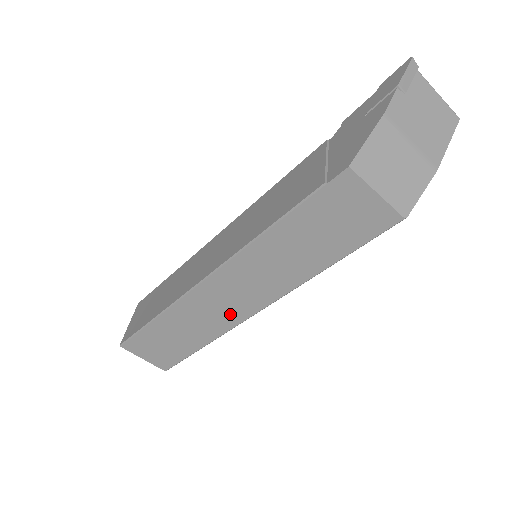
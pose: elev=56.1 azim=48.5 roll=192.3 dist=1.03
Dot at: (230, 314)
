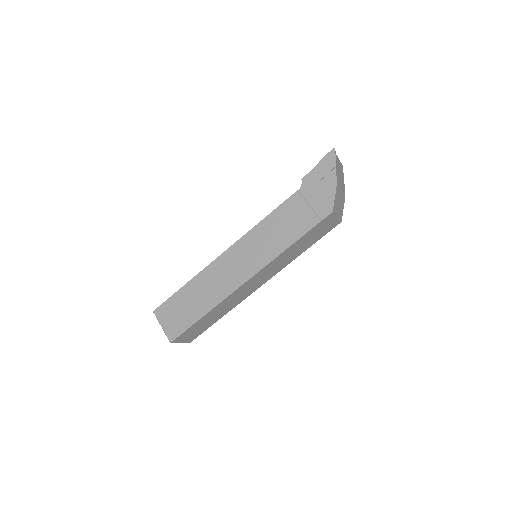
Dot at: (248, 292)
